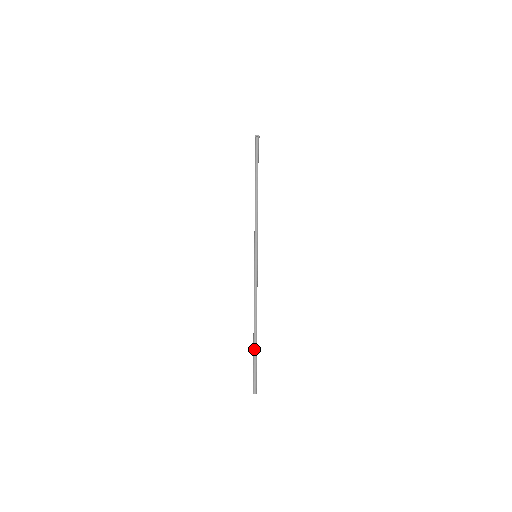
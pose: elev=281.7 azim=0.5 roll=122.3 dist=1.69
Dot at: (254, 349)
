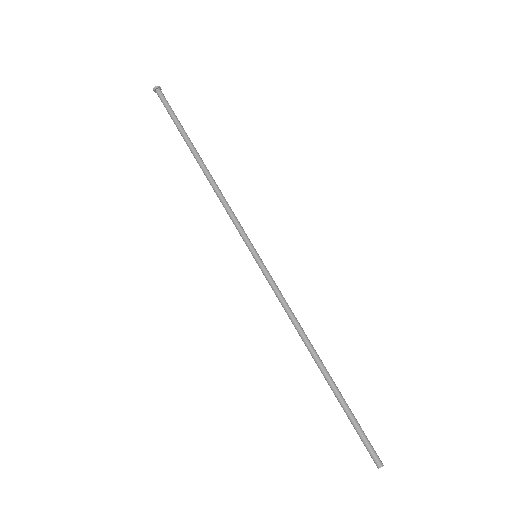
Dot at: (336, 397)
